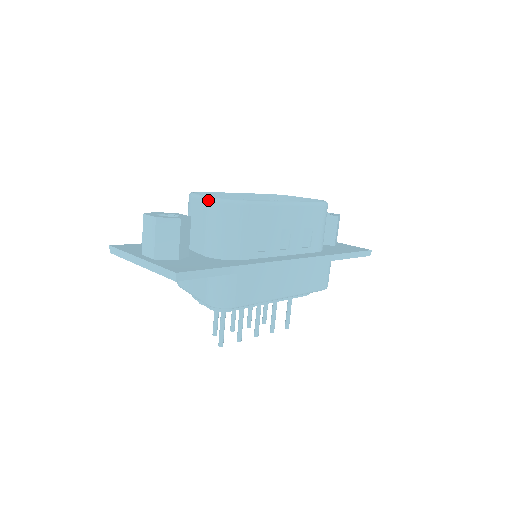
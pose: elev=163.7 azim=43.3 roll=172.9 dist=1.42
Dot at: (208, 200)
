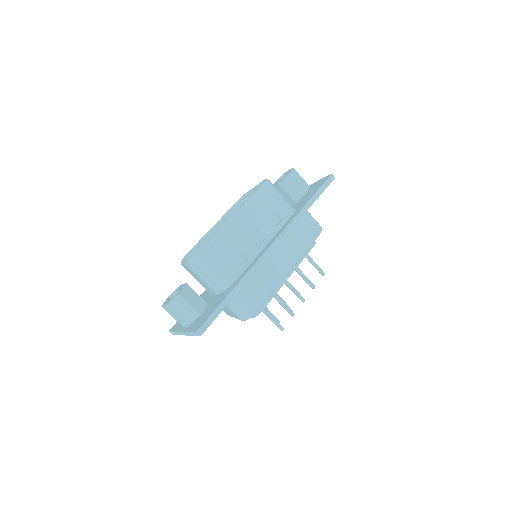
Dot at: (186, 265)
